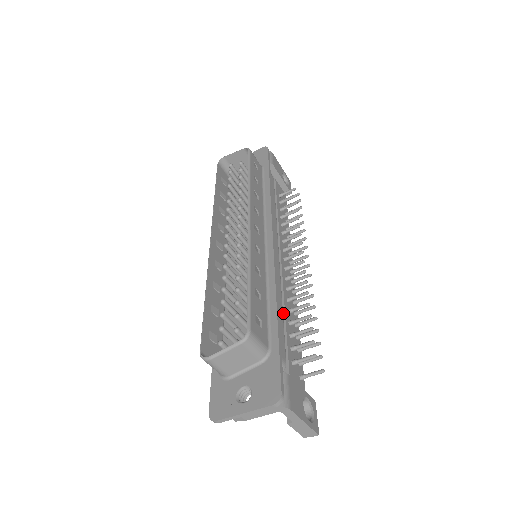
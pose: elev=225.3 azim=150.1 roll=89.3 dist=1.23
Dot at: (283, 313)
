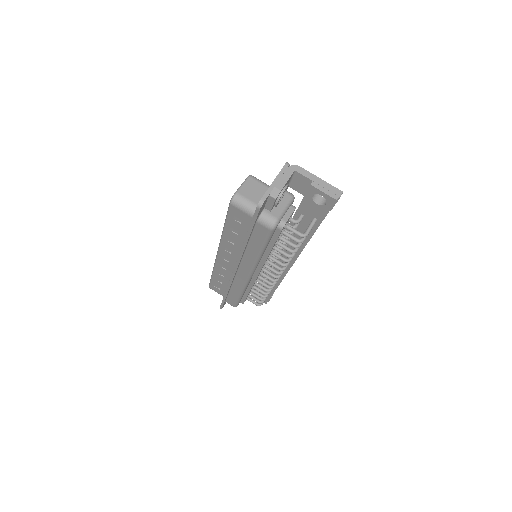
Dot at: (286, 229)
